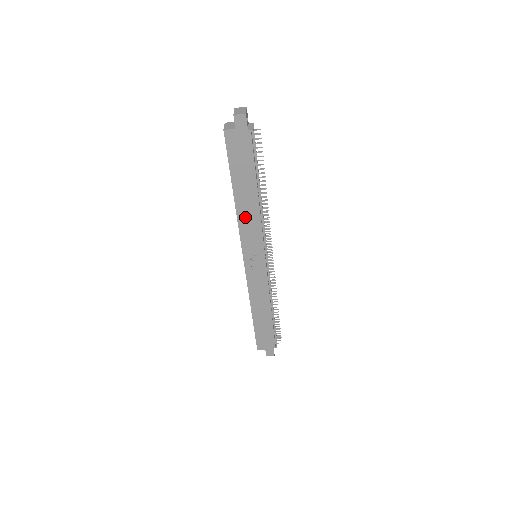
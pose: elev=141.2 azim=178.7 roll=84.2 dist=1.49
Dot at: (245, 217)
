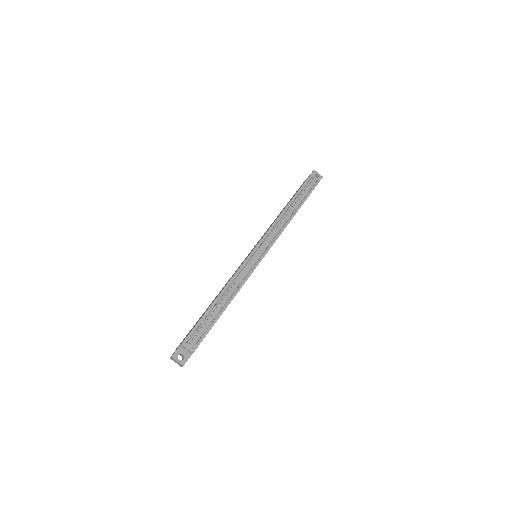
Dot at: occluded
